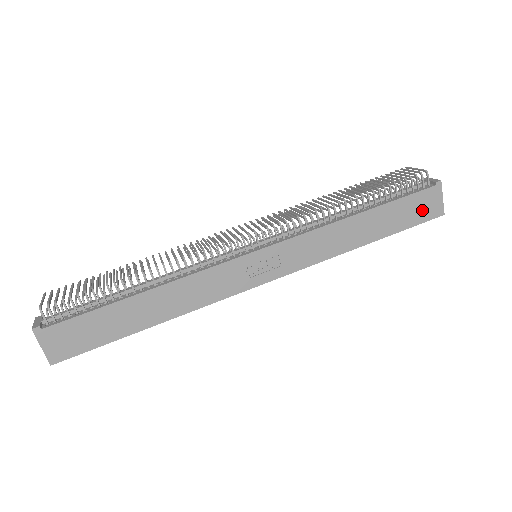
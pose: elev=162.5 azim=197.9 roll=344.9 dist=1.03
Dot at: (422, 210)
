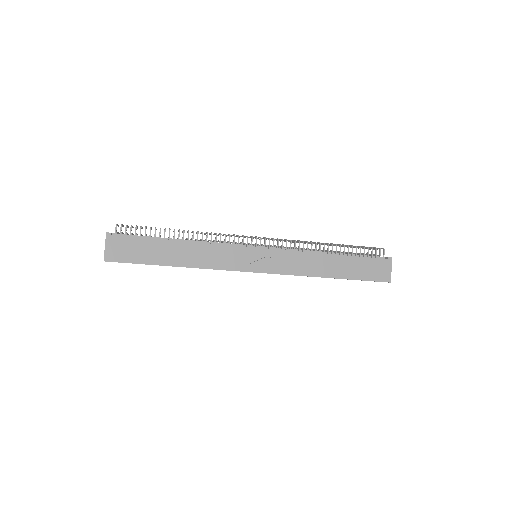
Dot at: (375, 272)
